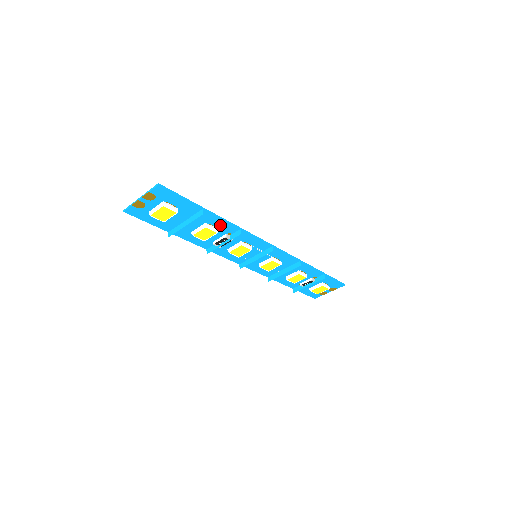
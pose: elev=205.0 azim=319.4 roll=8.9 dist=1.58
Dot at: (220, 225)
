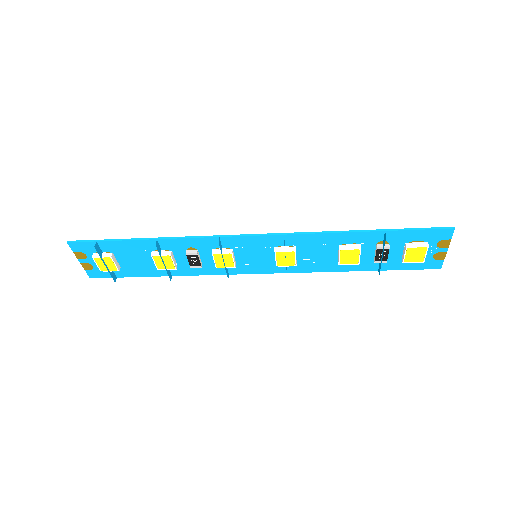
Dot at: (166, 246)
